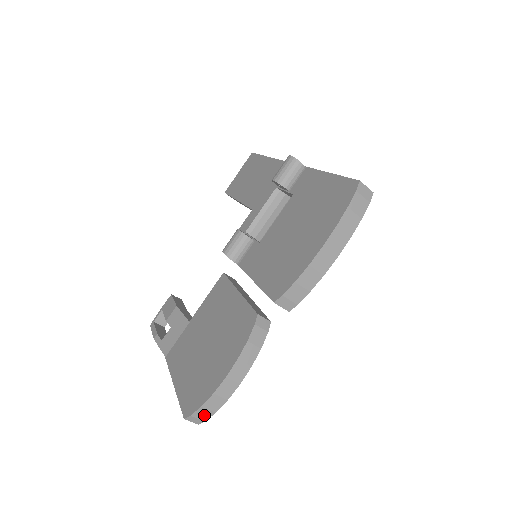
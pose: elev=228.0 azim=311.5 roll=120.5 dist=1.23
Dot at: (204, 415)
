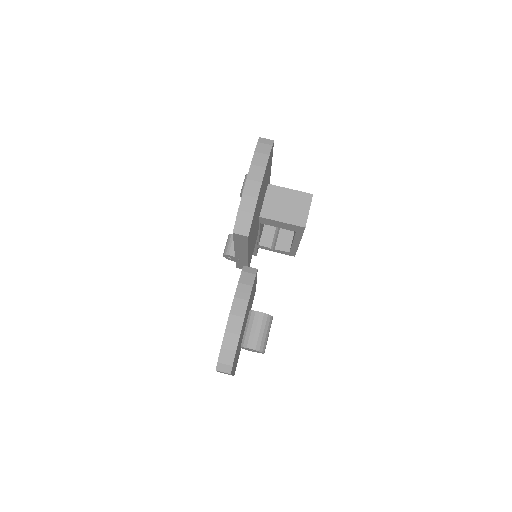
Dot at: (228, 358)
